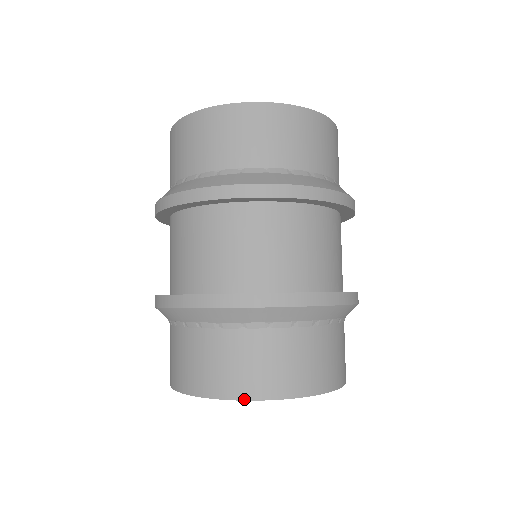
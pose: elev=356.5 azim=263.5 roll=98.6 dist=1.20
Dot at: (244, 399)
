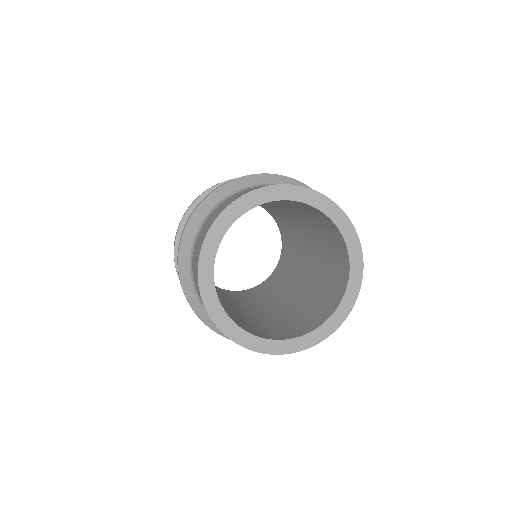
Dot at: (284, 184)
